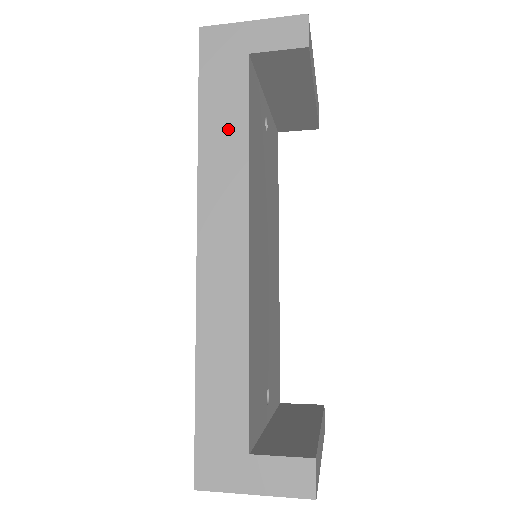
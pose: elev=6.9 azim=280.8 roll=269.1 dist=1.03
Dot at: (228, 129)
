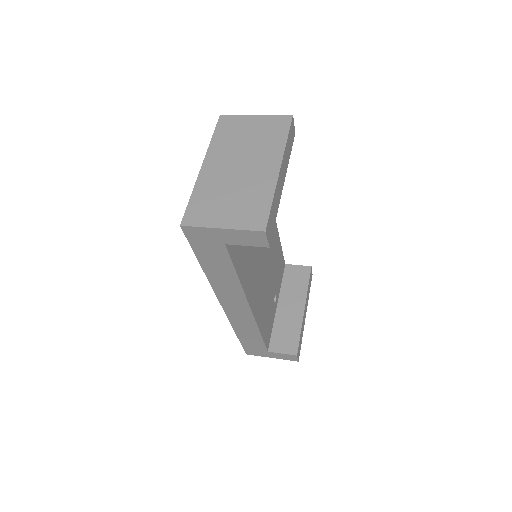
Dot at: (223, 273)
